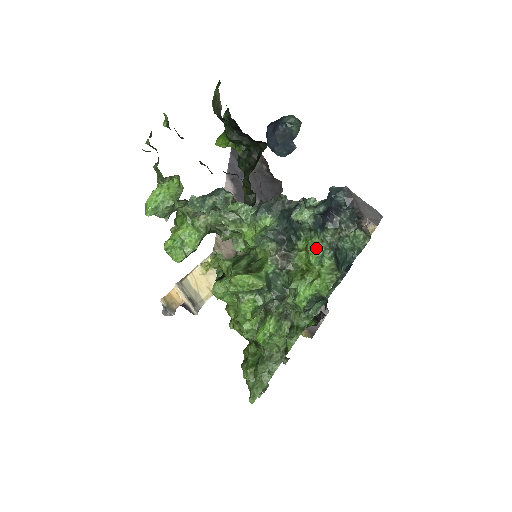
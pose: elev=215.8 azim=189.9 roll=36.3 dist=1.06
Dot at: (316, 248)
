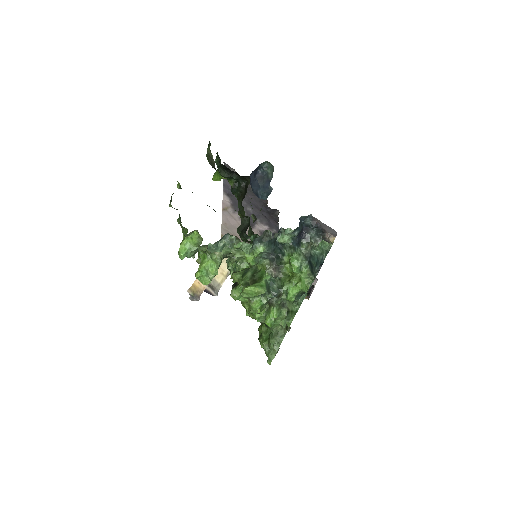
Dot at: (296, 262)
